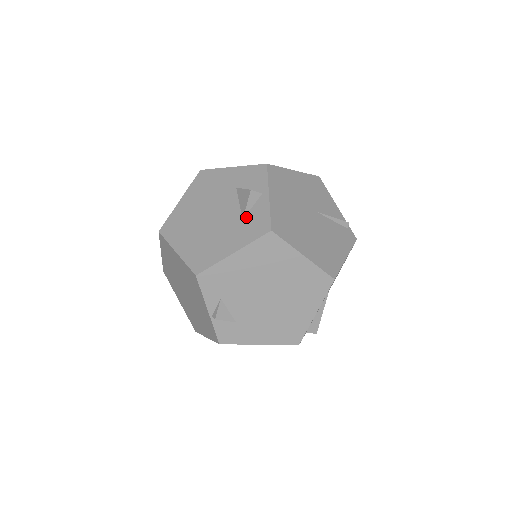
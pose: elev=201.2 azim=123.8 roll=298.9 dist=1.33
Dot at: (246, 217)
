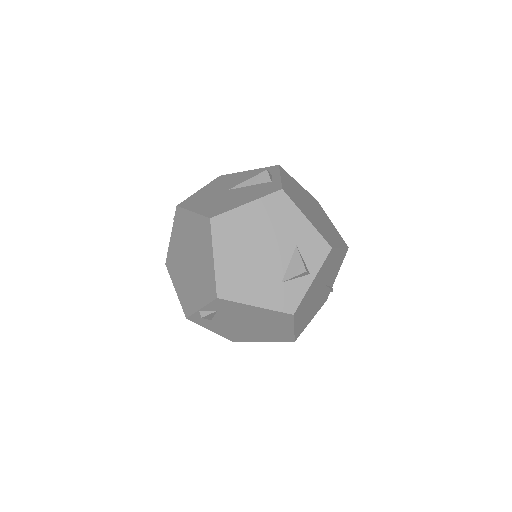
Dot at: (285, 283)
